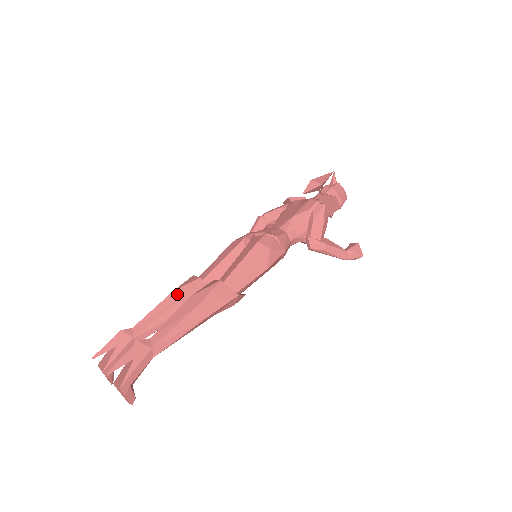
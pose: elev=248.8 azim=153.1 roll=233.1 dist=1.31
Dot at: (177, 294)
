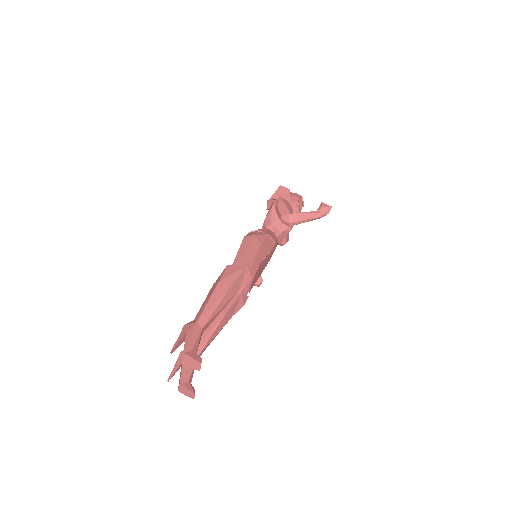
Dot at: occluded
